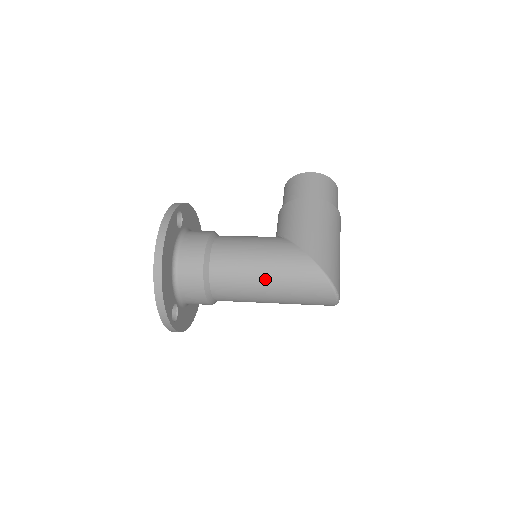
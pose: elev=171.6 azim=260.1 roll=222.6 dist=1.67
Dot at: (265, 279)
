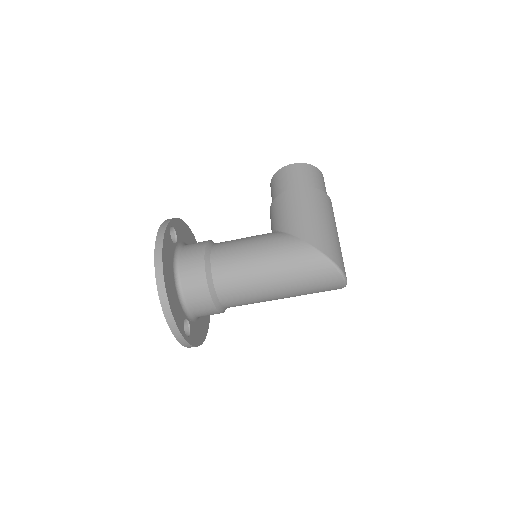
Dot at: (269, 275)
